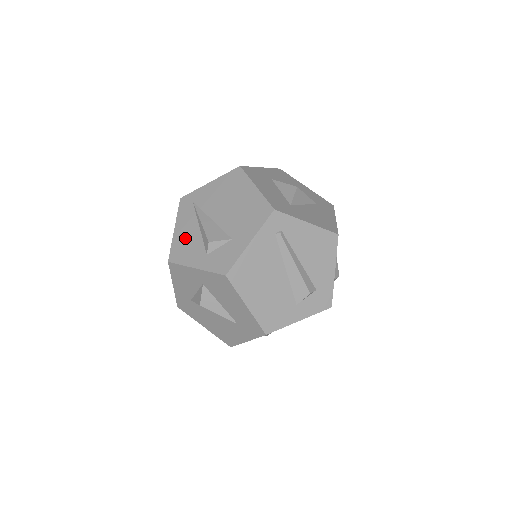
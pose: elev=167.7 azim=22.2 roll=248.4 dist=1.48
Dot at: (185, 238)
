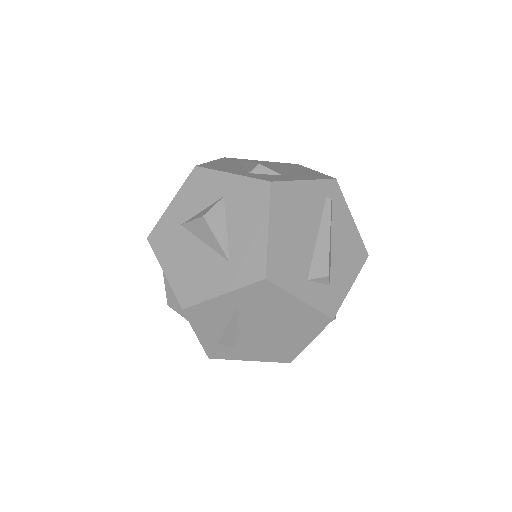
Dot at: (223, 165)
